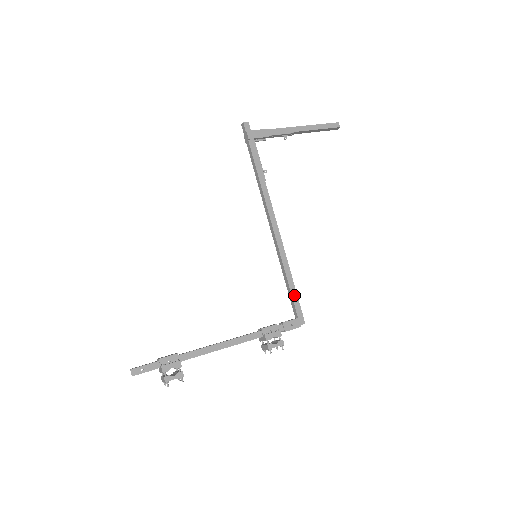
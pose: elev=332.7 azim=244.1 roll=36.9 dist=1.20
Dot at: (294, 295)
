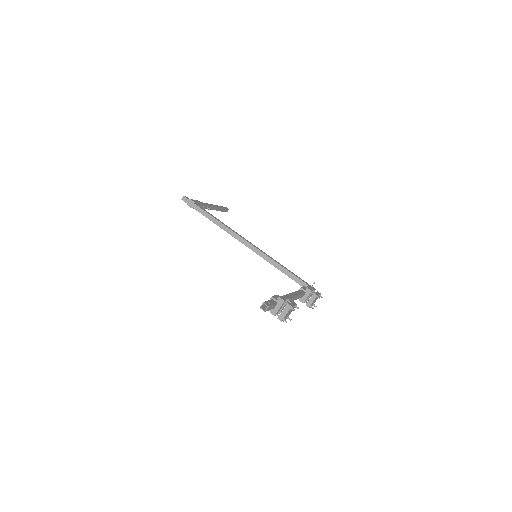
Dot at: (295, 275)
